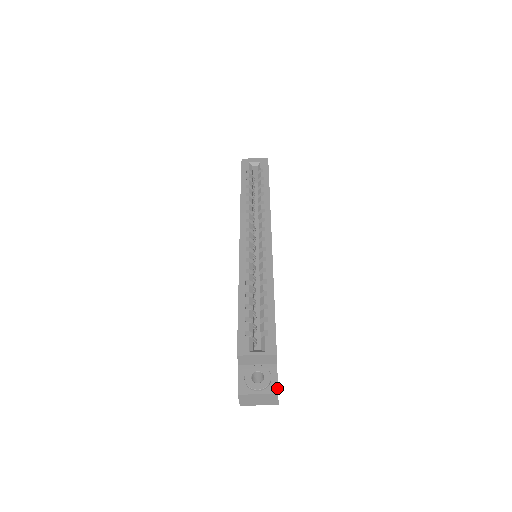
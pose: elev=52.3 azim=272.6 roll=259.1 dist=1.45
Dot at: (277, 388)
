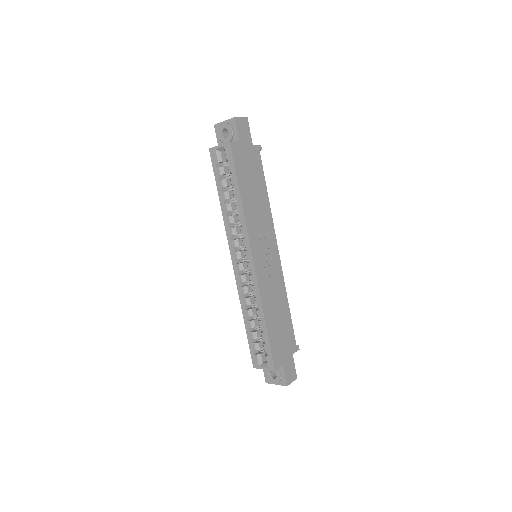
Dot at: (286, 383)
